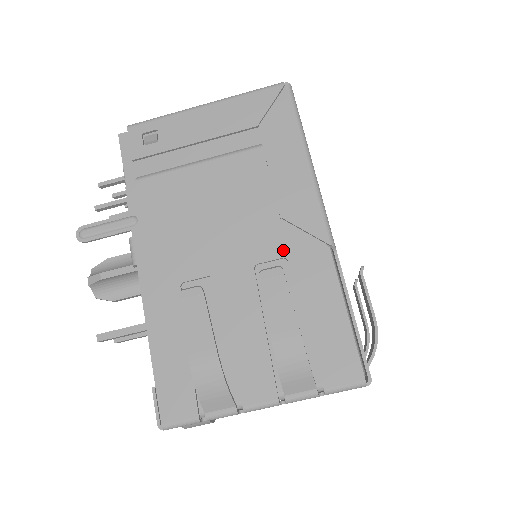
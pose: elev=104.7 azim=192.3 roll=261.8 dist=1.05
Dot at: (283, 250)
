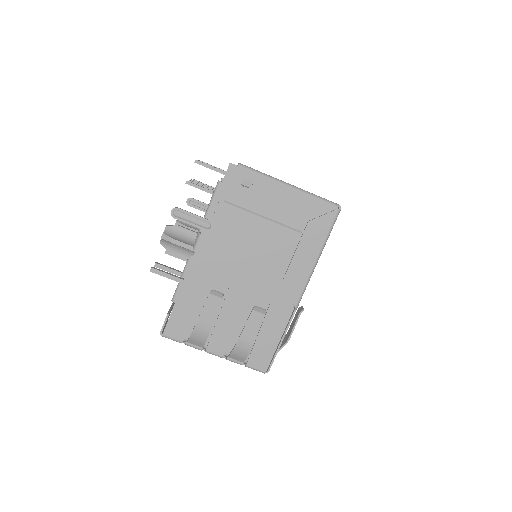
Dot at: (273, 295)
